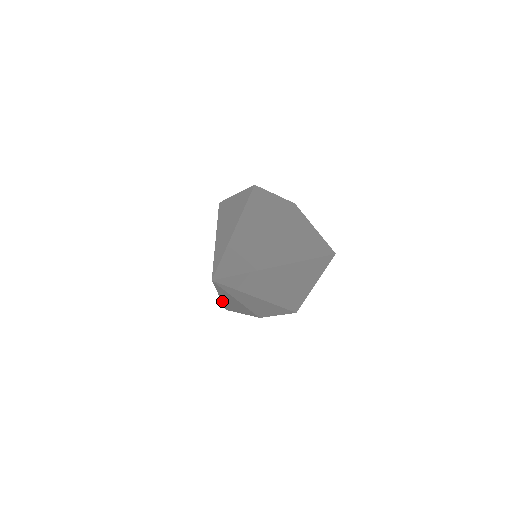
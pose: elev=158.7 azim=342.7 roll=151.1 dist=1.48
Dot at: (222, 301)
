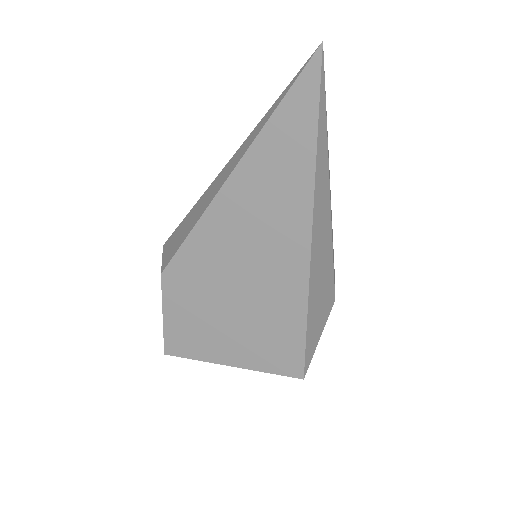
Dot at: (310, 267)
